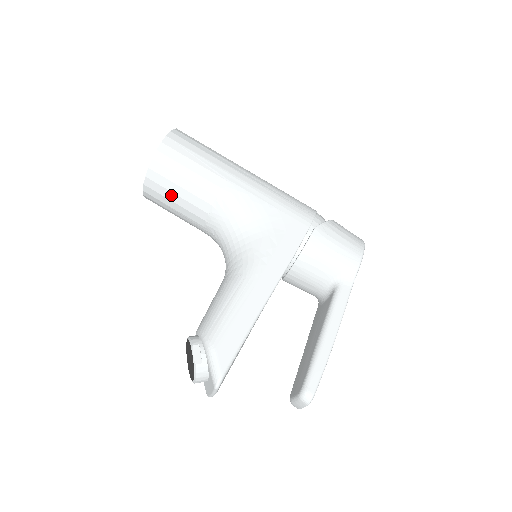
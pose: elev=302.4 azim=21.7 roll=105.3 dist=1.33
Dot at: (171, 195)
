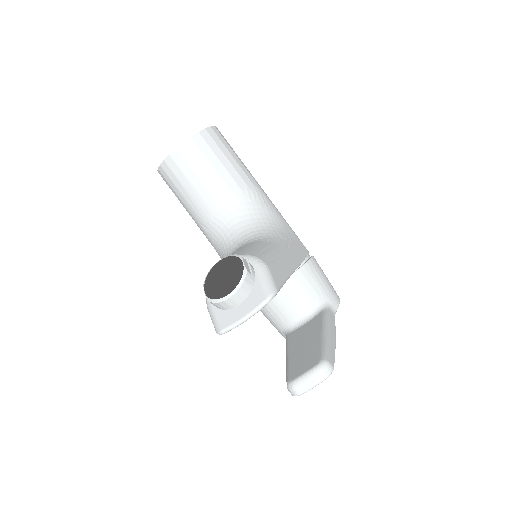
Dot at: (207, 164)
